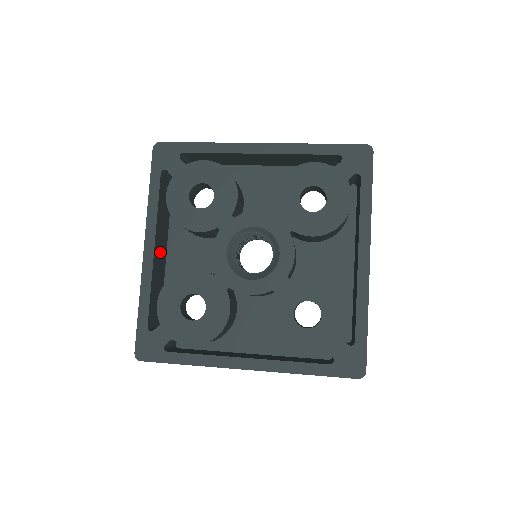
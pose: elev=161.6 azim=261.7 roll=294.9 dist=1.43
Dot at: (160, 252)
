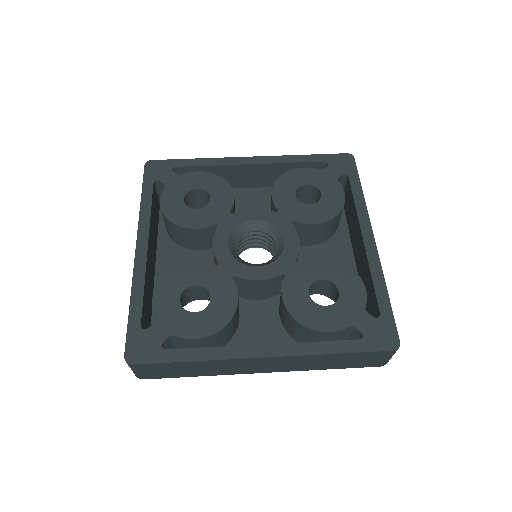
Dot at: (151, 259)
